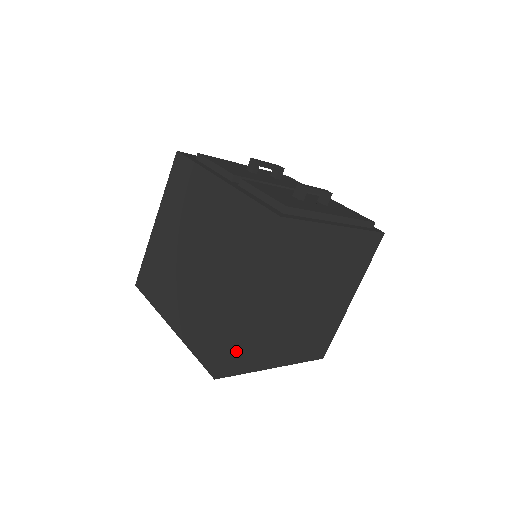
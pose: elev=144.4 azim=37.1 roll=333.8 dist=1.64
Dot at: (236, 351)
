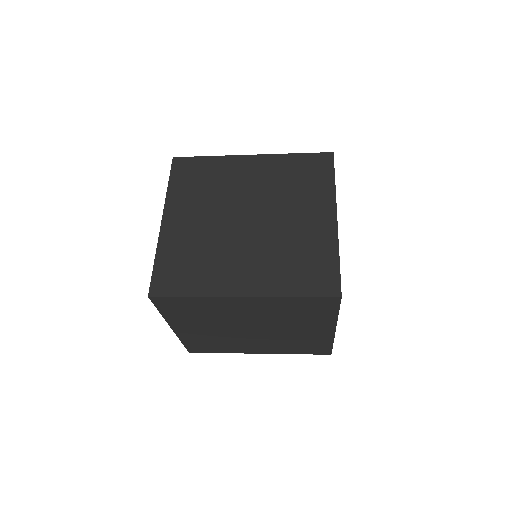
Dot at: occluded
